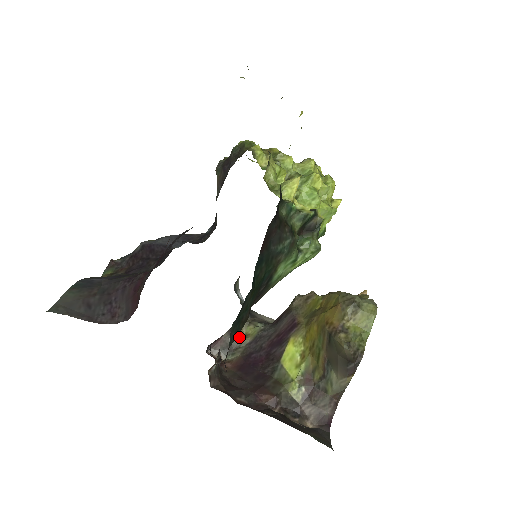
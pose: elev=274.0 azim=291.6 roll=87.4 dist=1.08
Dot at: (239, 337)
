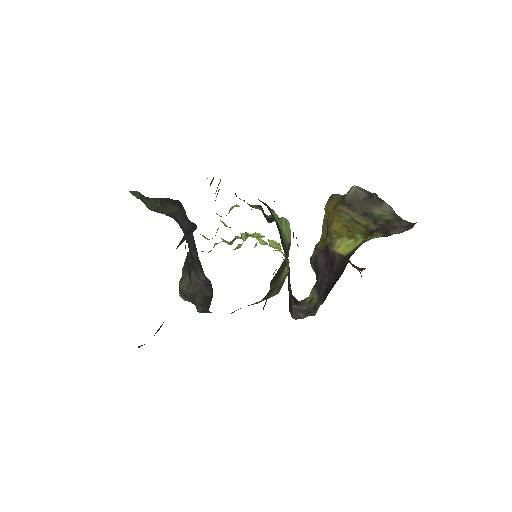
Dot at: (306, 303)
